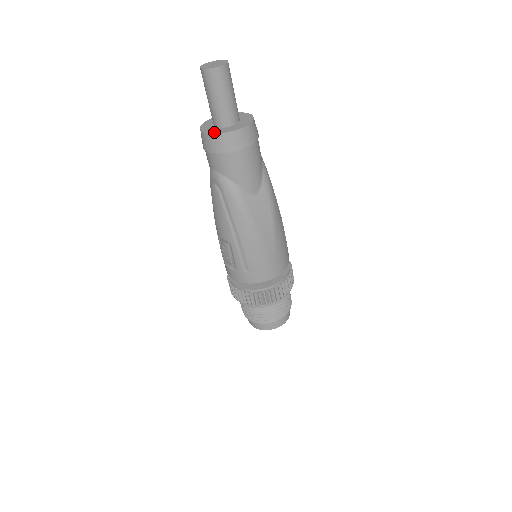
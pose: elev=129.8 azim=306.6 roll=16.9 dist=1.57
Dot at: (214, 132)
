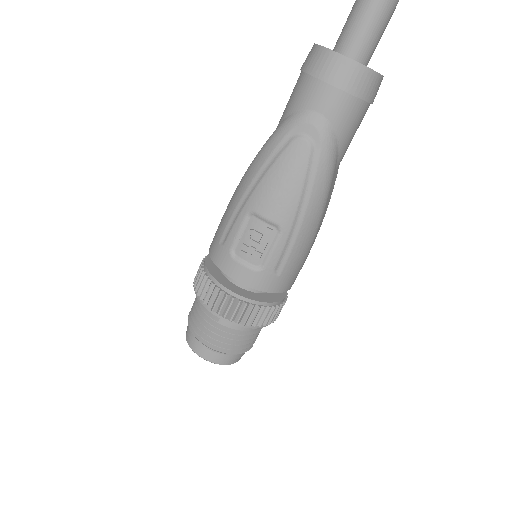
Dot at: occluded
